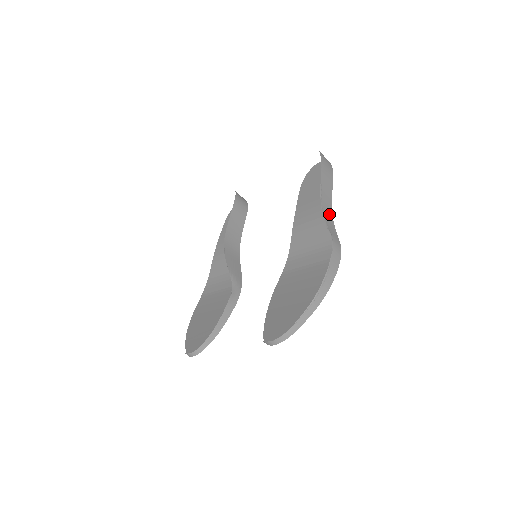
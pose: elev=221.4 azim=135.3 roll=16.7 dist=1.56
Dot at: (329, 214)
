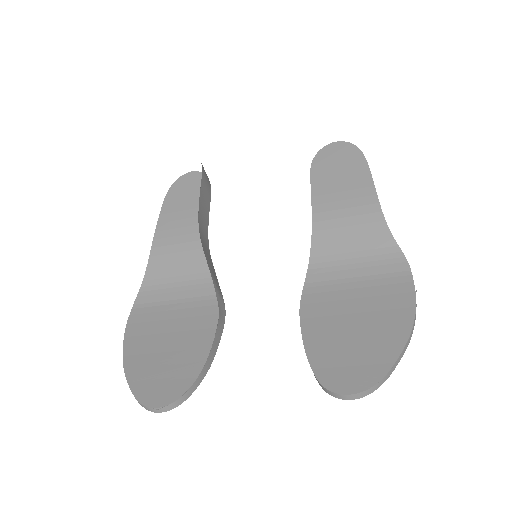
Dot at: occluded
